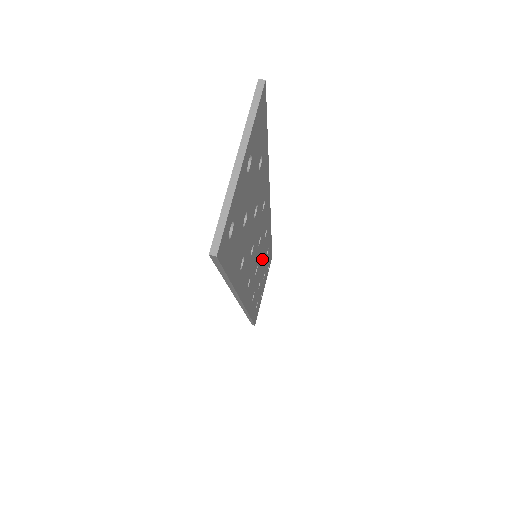
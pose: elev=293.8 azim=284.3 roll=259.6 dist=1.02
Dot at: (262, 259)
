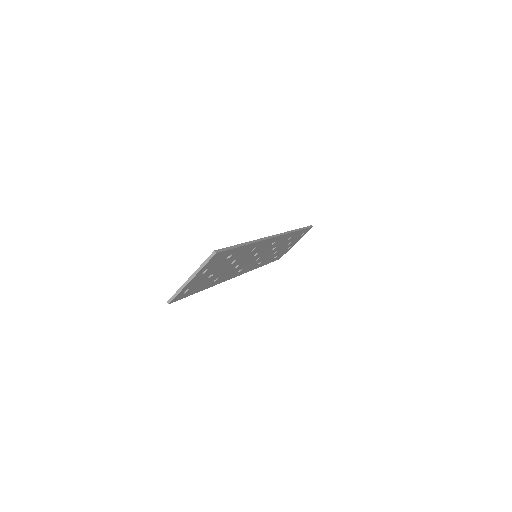
Dot at: (276, 246)
